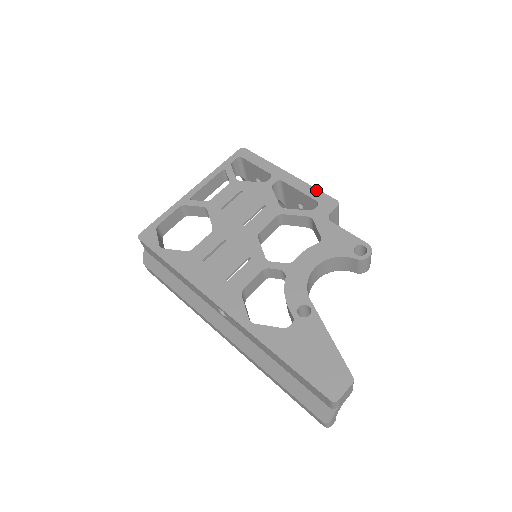
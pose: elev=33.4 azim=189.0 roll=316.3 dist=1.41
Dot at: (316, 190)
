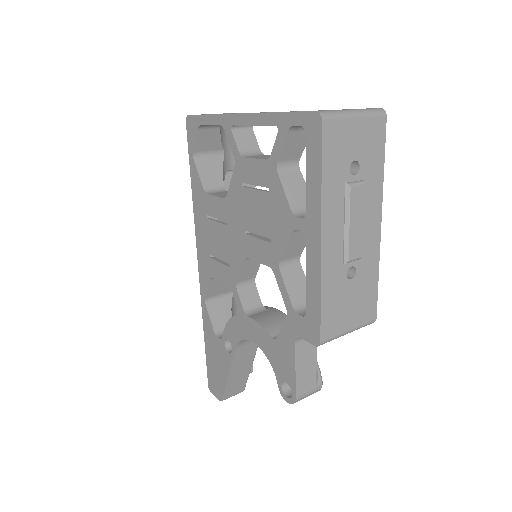
Dot at: (318, 303)
